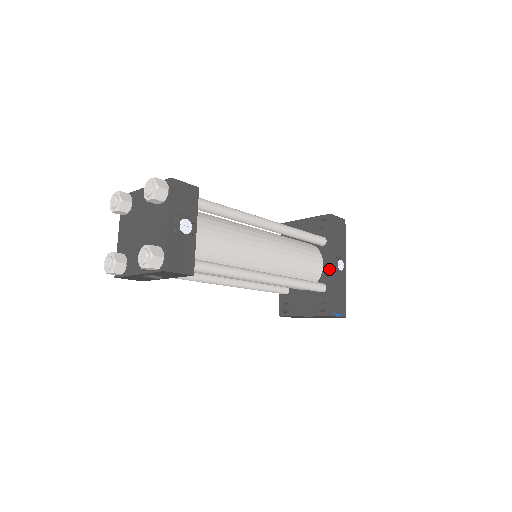
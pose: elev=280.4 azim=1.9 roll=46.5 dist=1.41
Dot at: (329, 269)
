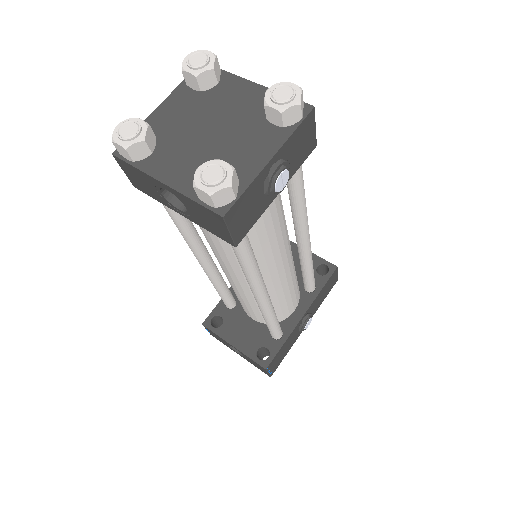
Dot at: (298, 320)
